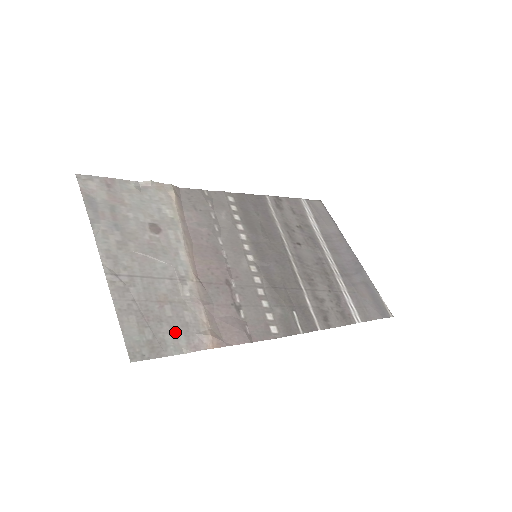
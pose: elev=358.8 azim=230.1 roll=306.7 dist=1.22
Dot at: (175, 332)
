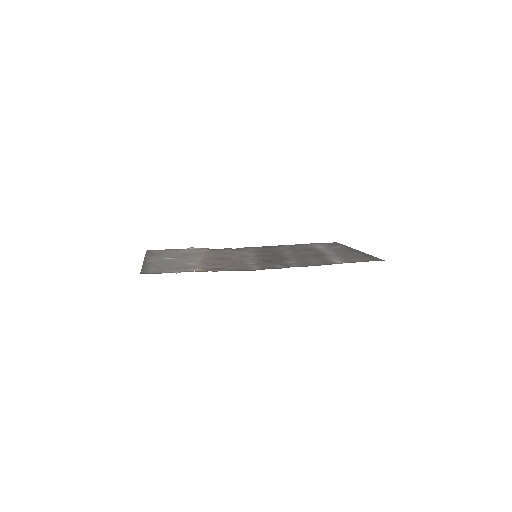
Dot at: (175, 269)
